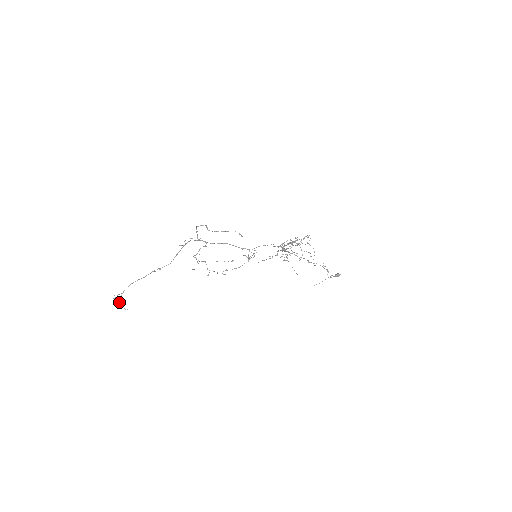
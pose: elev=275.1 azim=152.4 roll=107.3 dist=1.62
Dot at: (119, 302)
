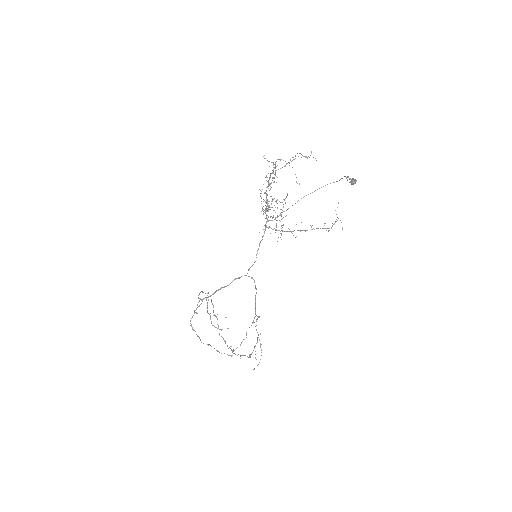
Dot at: occluded
